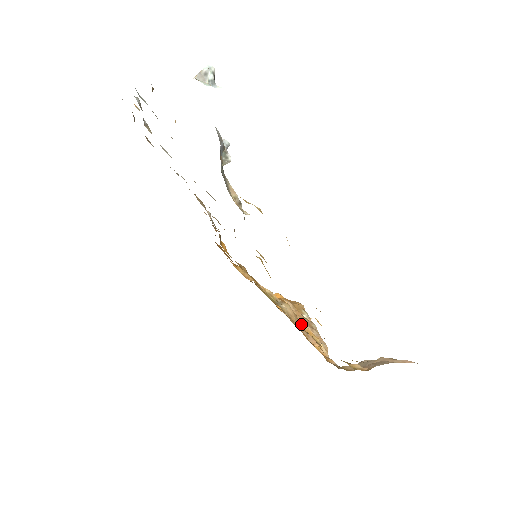
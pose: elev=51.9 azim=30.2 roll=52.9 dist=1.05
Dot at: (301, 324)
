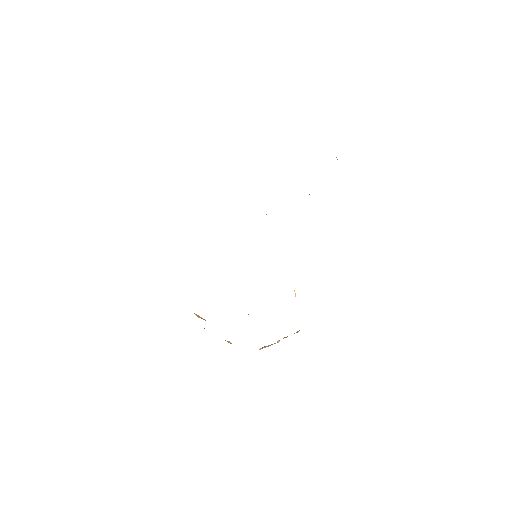
Dot at: occluded
